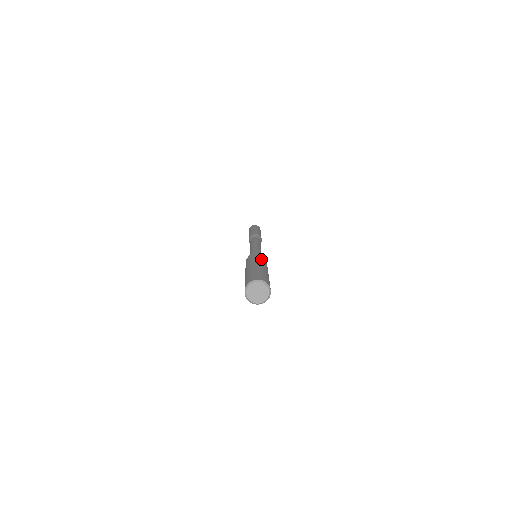
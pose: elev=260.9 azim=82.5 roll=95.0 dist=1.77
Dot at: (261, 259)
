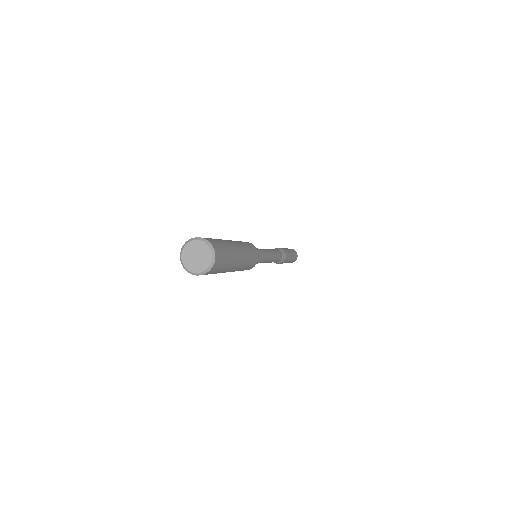
Dot at: (248, 246)
